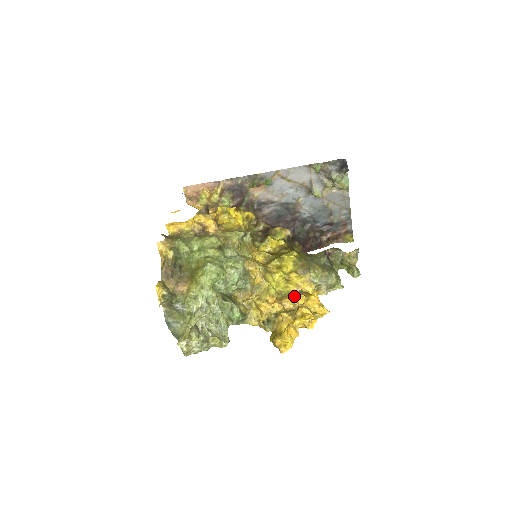
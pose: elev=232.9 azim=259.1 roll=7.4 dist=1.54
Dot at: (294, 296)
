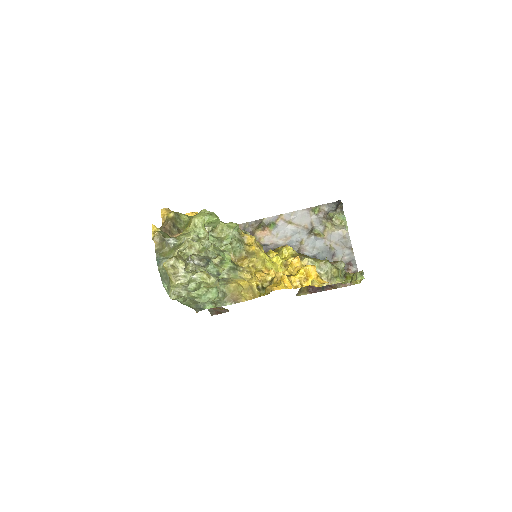
Dot at: (290, 266)
